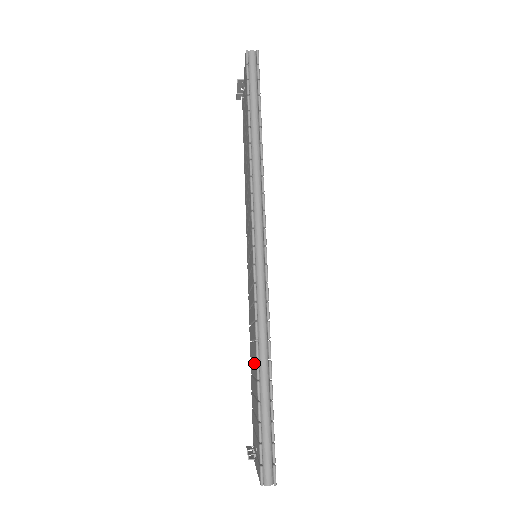
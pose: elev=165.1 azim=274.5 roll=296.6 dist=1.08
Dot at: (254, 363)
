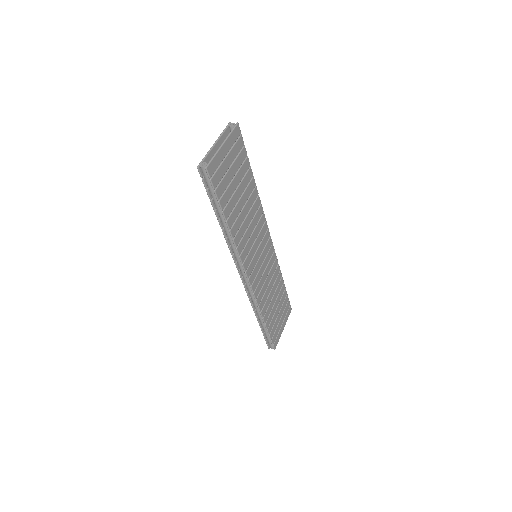
Dot at: occluded
